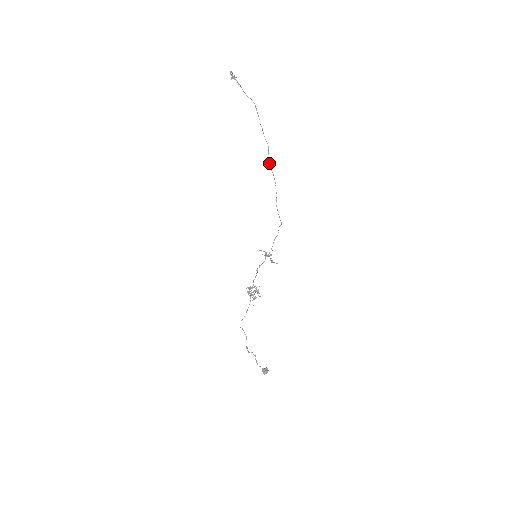
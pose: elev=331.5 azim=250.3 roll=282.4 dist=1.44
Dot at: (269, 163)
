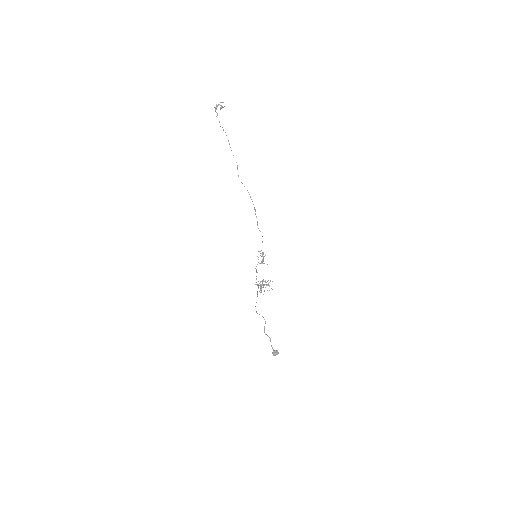
Dot at: occluded
